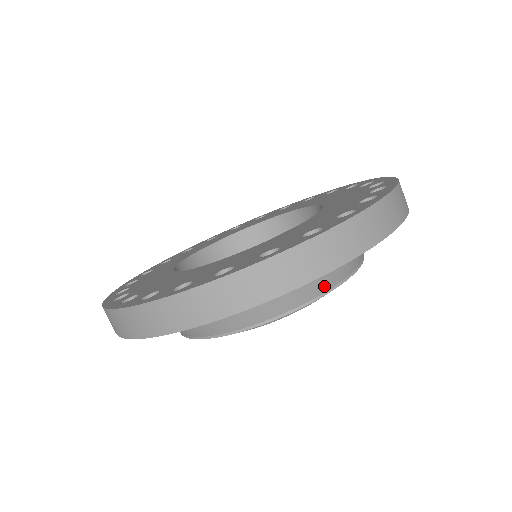
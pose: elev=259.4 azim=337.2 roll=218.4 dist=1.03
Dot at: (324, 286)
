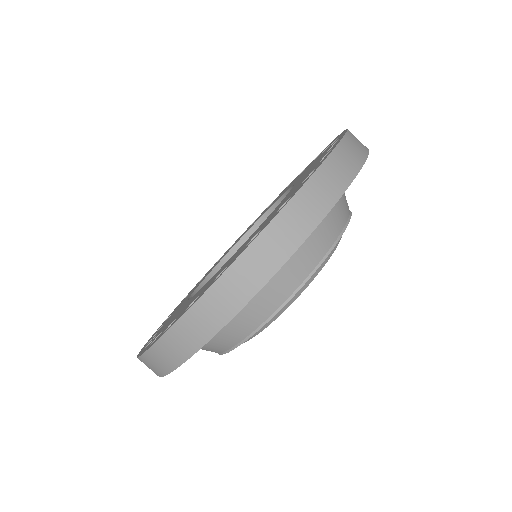
Dot at: (257, 320)
